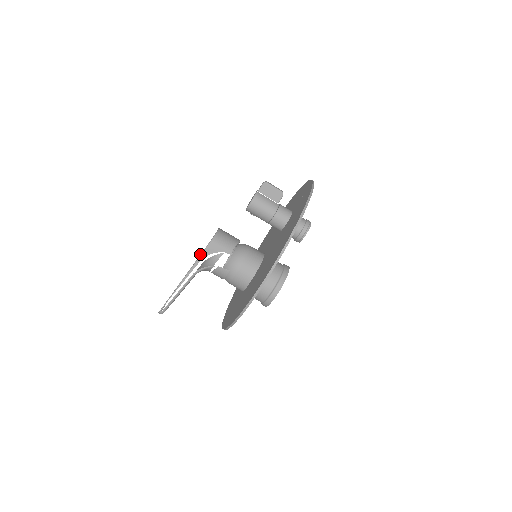
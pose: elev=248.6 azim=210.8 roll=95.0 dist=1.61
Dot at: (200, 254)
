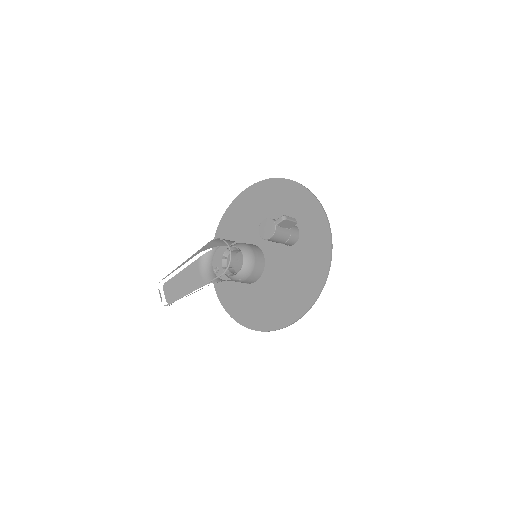
Dot at: (197, 251)
